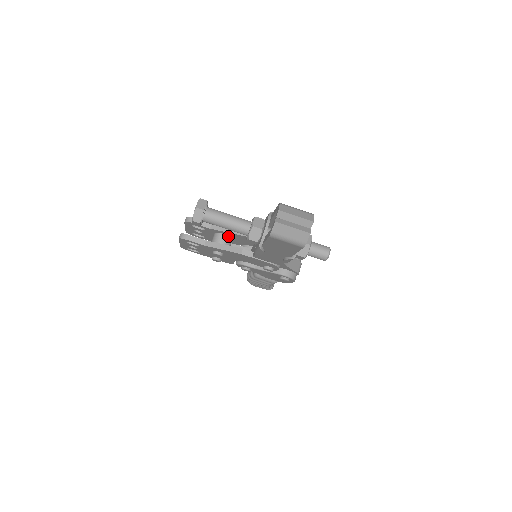
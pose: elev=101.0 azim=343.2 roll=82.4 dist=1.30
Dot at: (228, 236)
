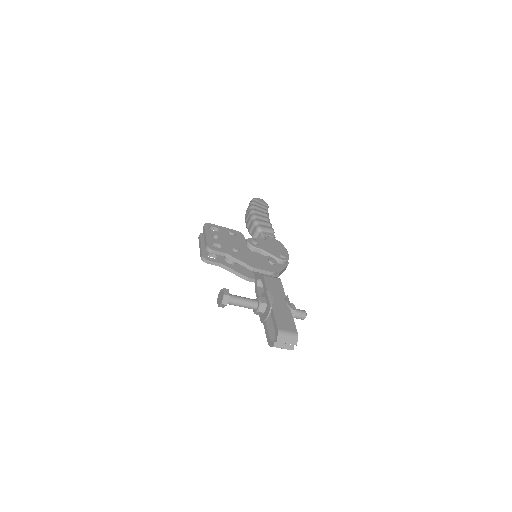
Dot at: occluded
